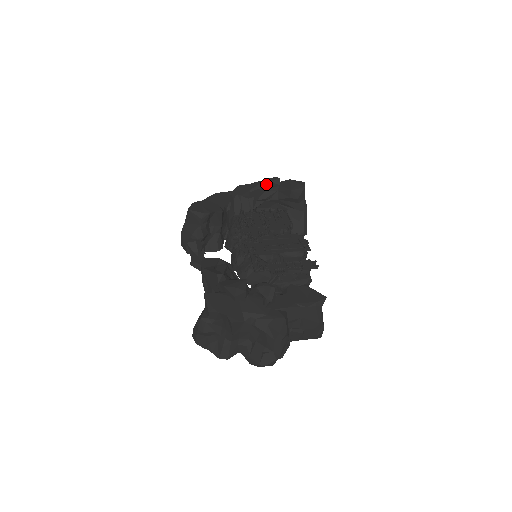
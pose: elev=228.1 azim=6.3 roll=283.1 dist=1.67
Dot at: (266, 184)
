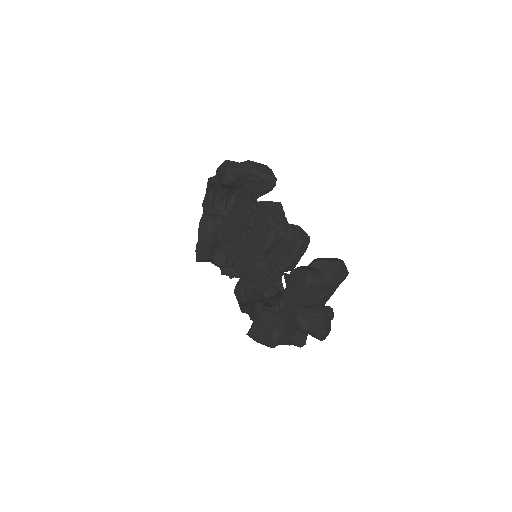
Dot at: (211, 188)
